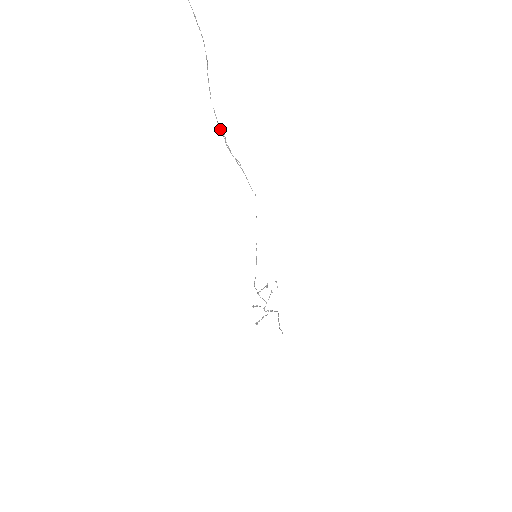
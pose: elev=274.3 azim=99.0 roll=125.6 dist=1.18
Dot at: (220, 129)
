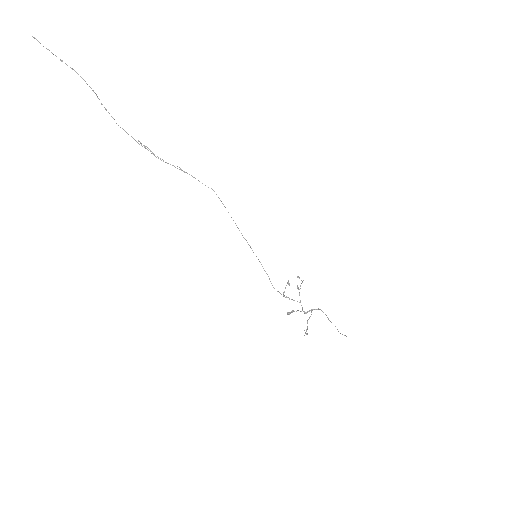
Dot at: occluded
